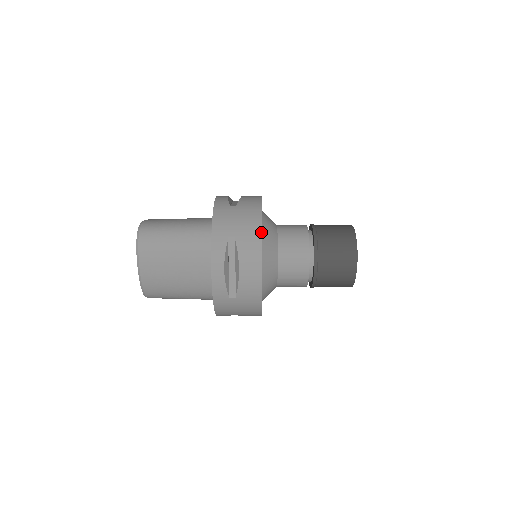
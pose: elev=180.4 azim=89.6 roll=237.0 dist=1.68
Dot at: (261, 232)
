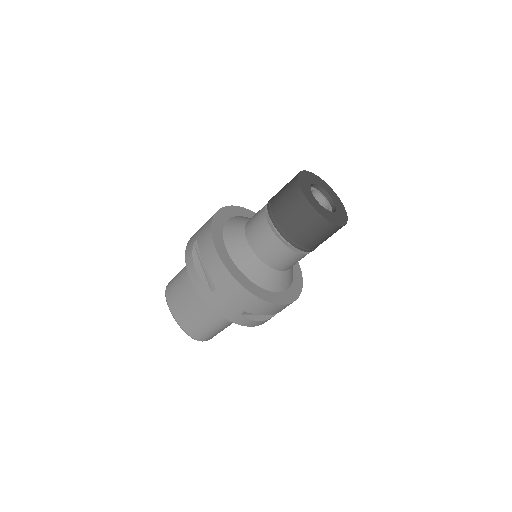
Dot at: (211, 222)
